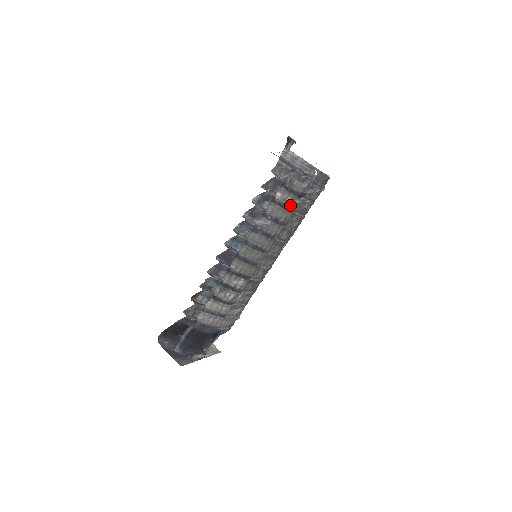
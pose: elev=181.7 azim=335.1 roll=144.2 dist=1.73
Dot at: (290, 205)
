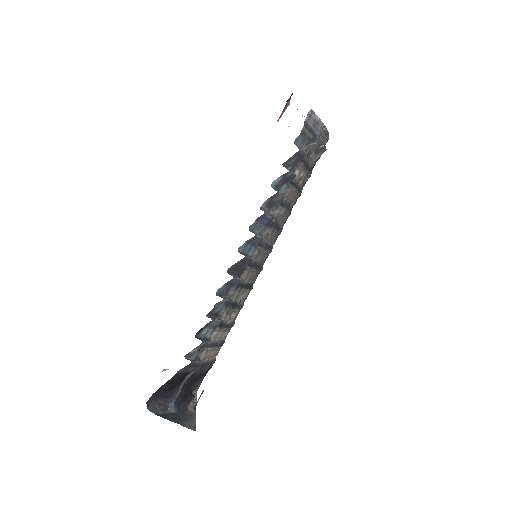
Dot at: (301, 184)
